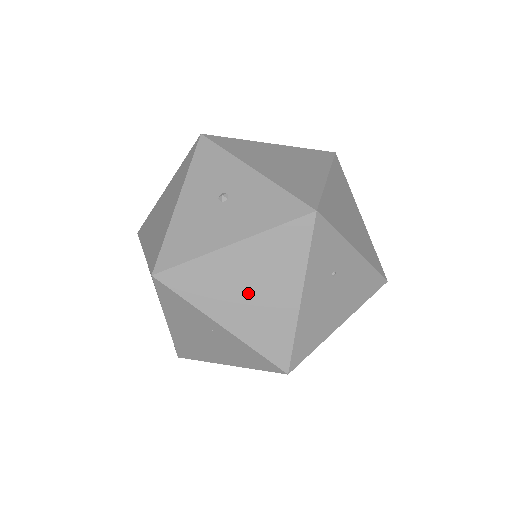
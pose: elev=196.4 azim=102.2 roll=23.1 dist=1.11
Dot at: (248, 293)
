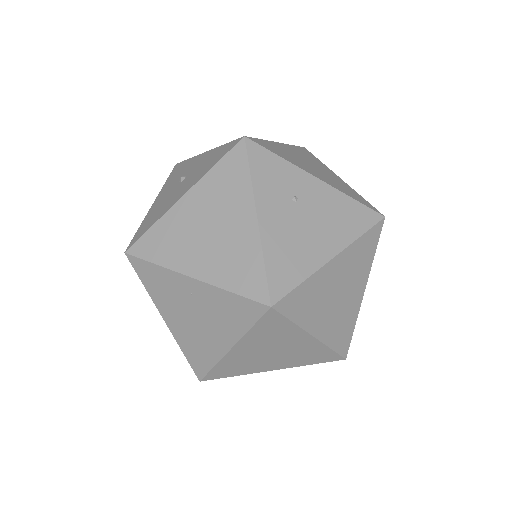
Dot at: (207, 234)
